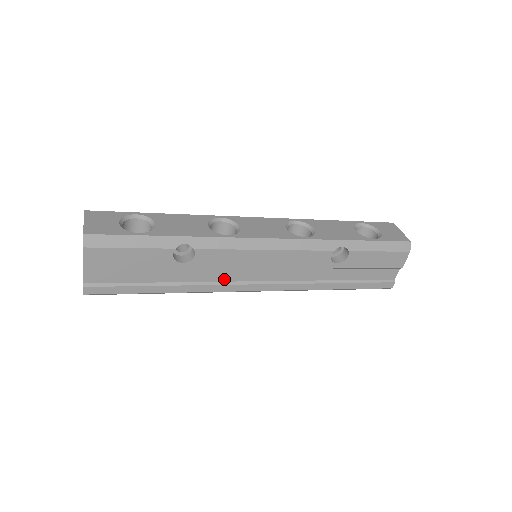
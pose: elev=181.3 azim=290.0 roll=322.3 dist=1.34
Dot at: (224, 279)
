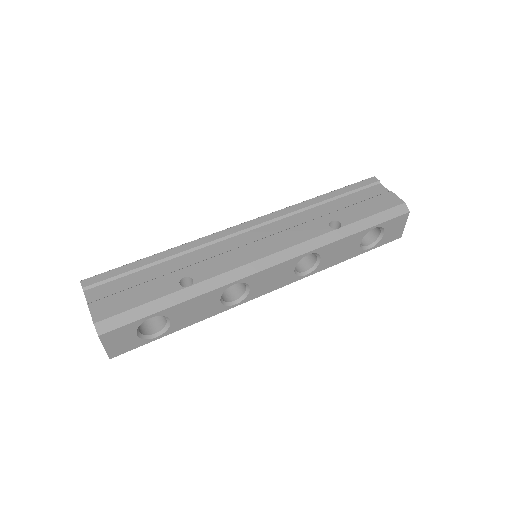
Dot at: occluded
